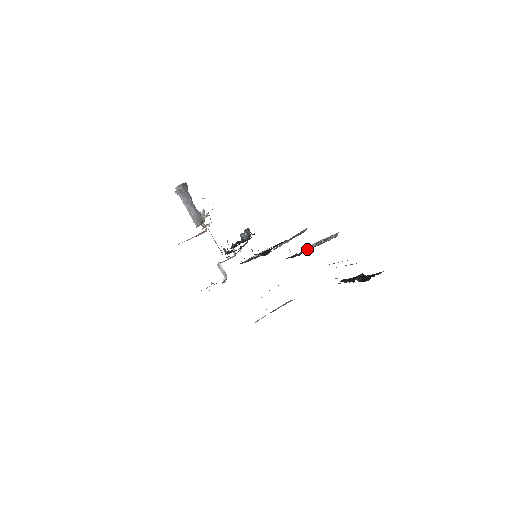
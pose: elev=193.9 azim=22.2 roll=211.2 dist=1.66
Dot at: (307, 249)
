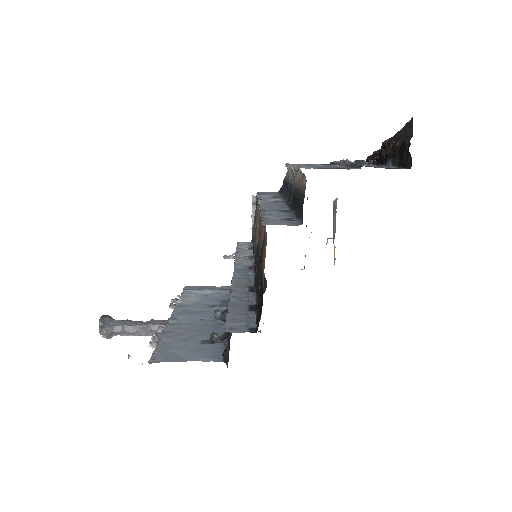
Dot at: (292, 207)
